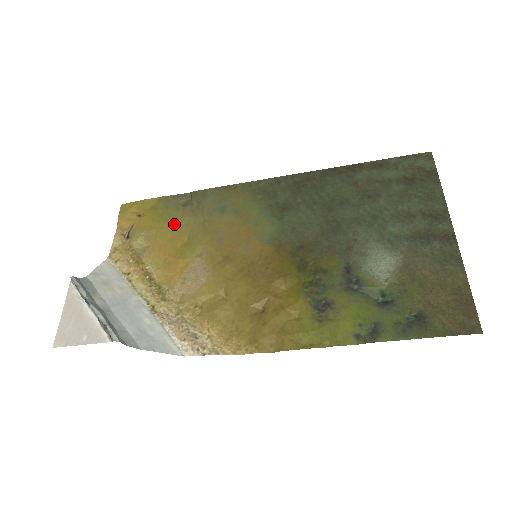
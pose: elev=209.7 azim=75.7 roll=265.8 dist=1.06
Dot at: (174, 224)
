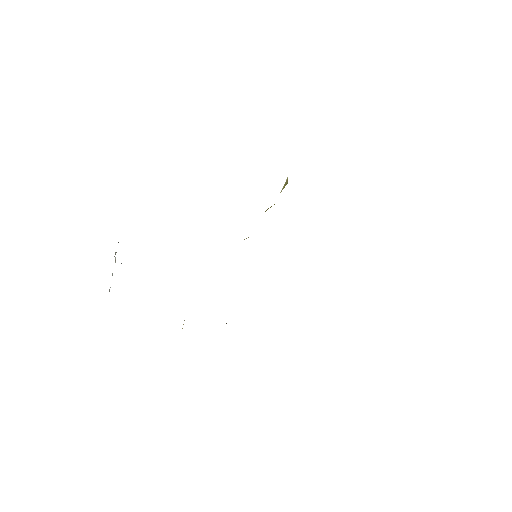
Dot at: occluded
